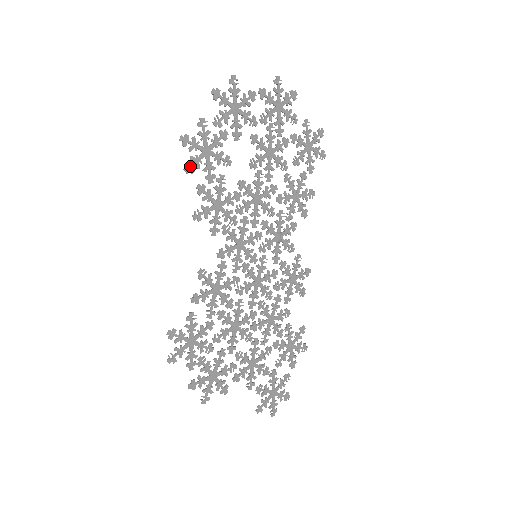
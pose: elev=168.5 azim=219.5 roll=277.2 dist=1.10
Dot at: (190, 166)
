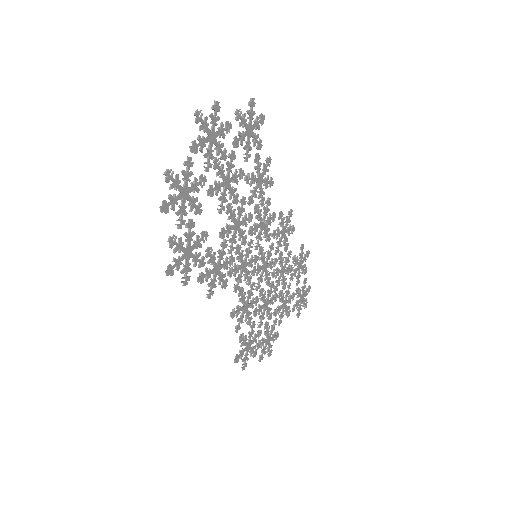
Dot at: (185, 278)
